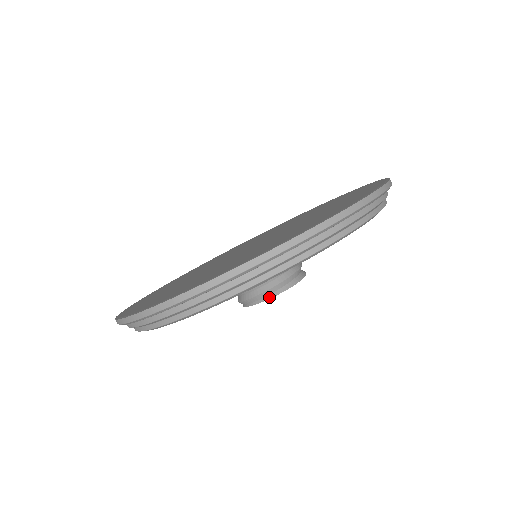
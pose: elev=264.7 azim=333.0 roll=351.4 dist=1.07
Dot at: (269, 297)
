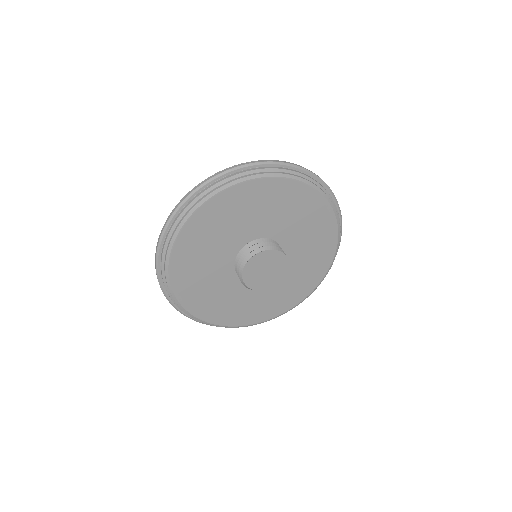
Dot at: (268, 250)
